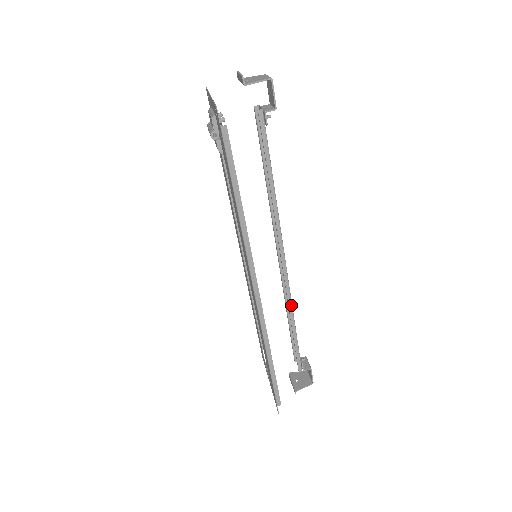
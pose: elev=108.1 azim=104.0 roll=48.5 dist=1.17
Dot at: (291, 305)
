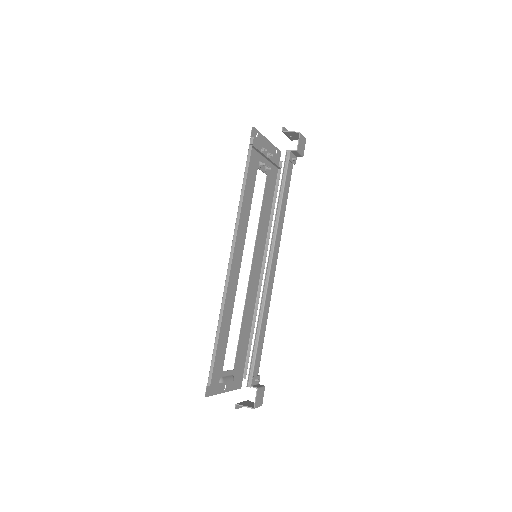
Dot at: (263, 308)
